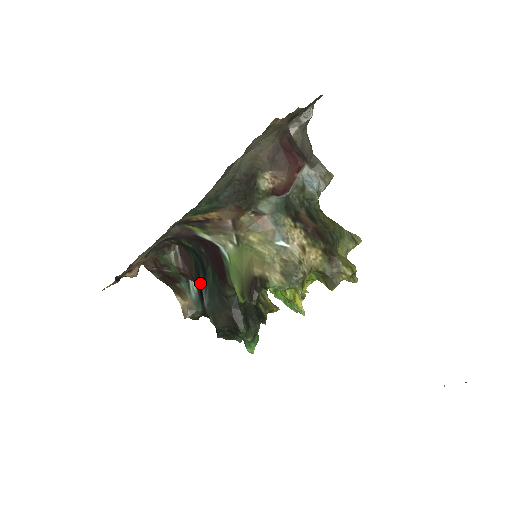
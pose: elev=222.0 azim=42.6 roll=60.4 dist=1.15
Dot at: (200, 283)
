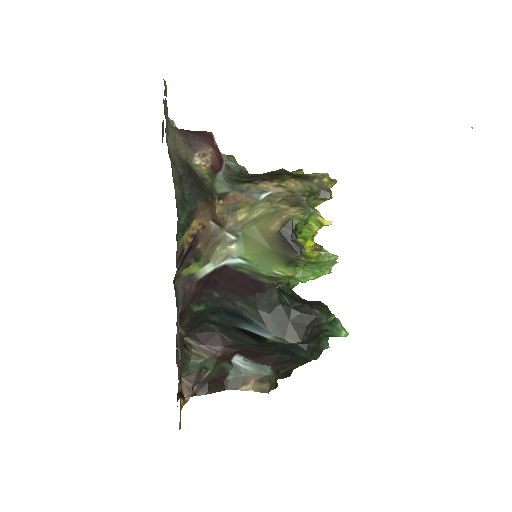
Dot at: (245, 332)
